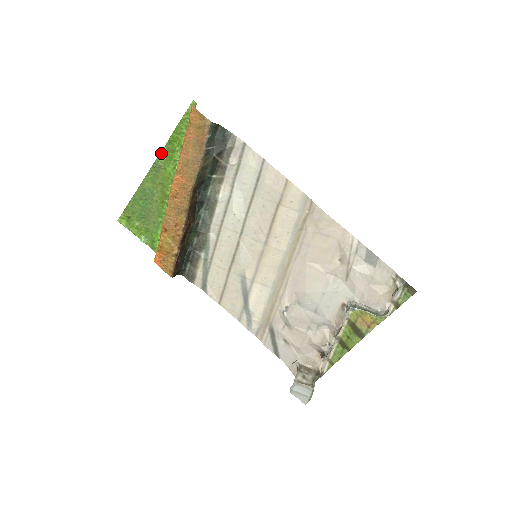
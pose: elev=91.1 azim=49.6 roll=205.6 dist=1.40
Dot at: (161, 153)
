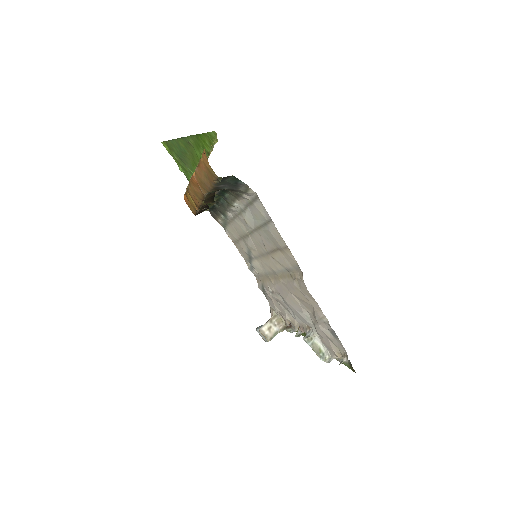
Dot at: (190, 136)
